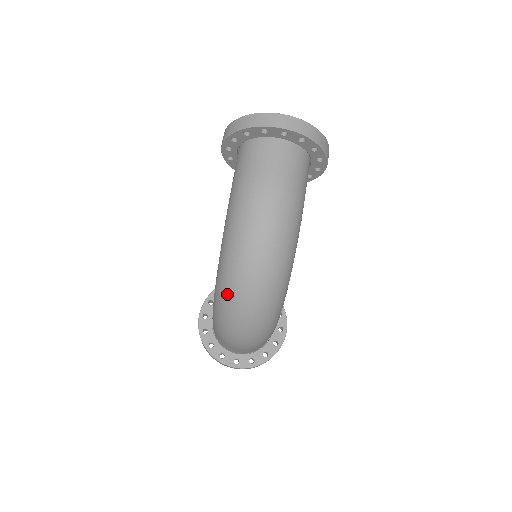
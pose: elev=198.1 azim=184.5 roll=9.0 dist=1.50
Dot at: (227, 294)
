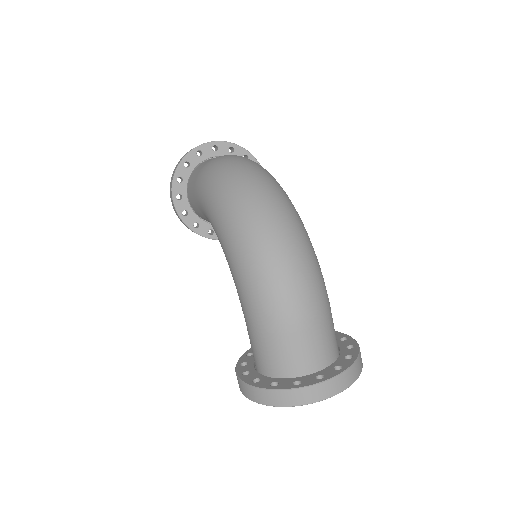
Dot at: (241, 224)
